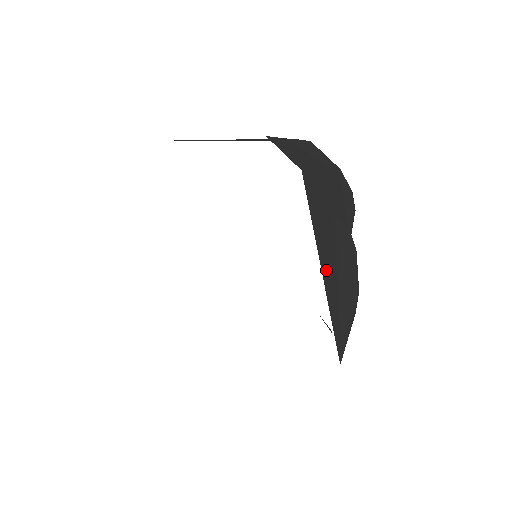
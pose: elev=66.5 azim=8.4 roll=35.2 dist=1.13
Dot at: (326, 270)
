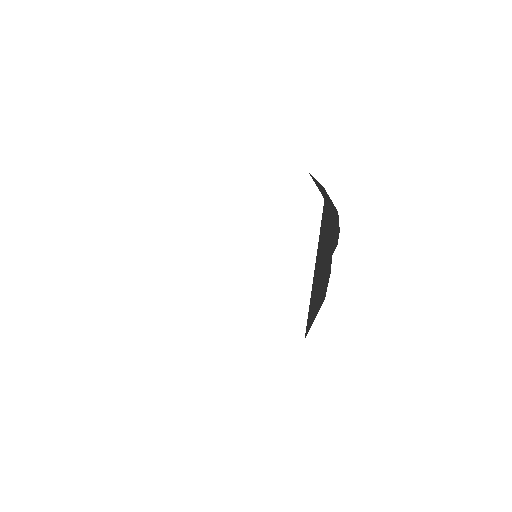
Dot at: (316, 270)
